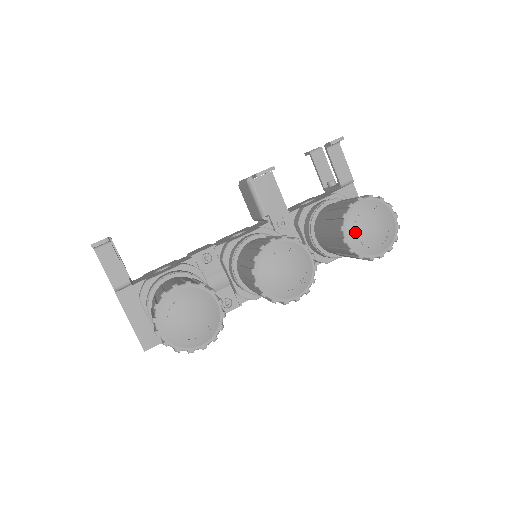
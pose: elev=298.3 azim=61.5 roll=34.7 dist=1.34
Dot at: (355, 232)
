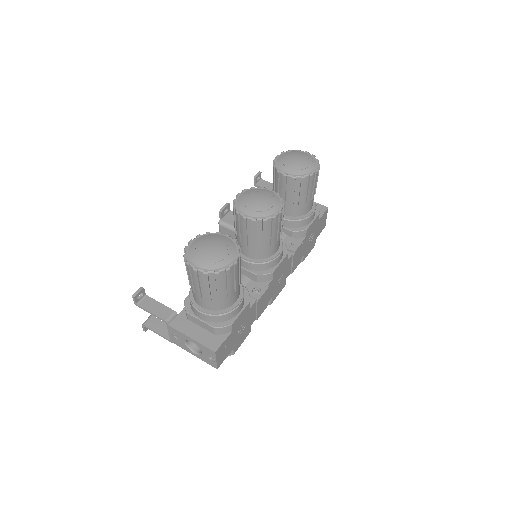
Dot at: (287, 168)
